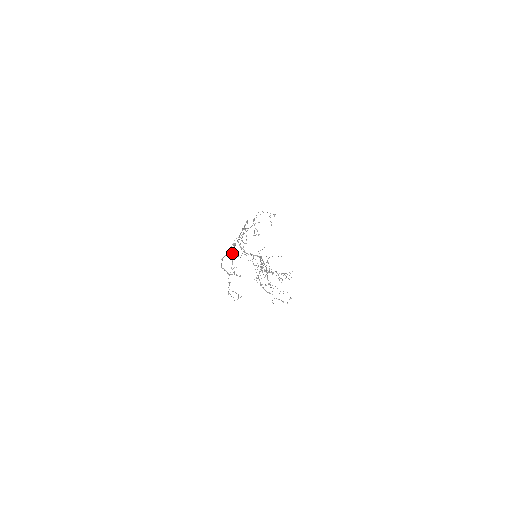
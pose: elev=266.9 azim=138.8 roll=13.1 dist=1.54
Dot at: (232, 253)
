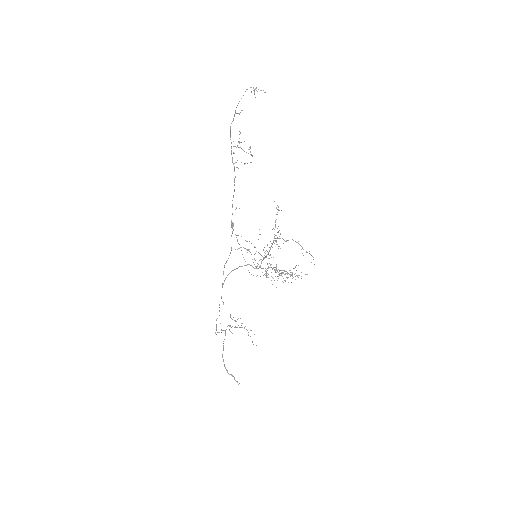
Dot at: occluded
